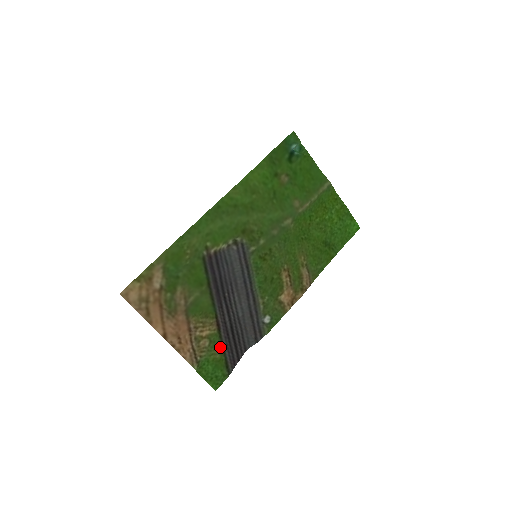
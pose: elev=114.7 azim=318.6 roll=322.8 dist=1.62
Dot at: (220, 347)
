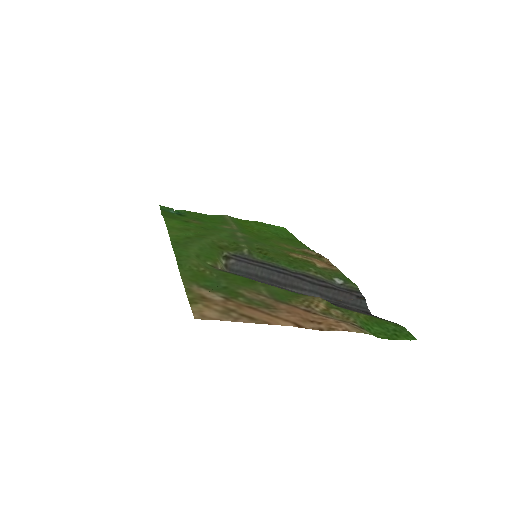
Dot at: occluded
